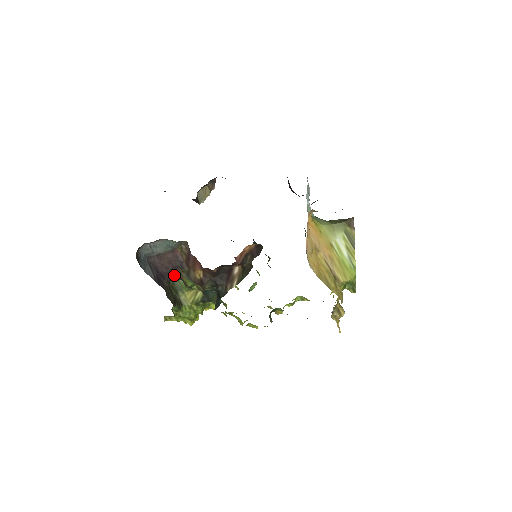
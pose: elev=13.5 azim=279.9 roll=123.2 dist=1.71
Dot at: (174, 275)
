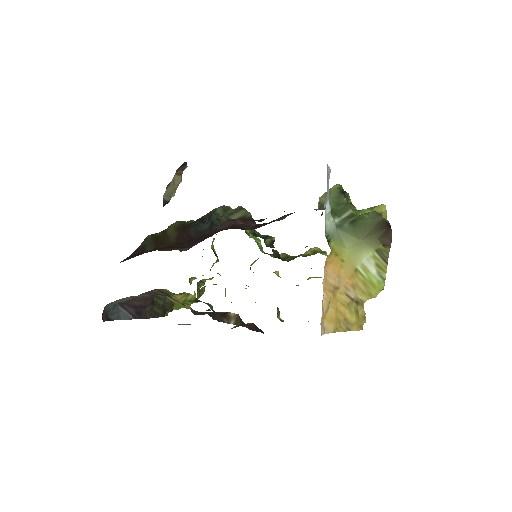
Dot at: occluded
